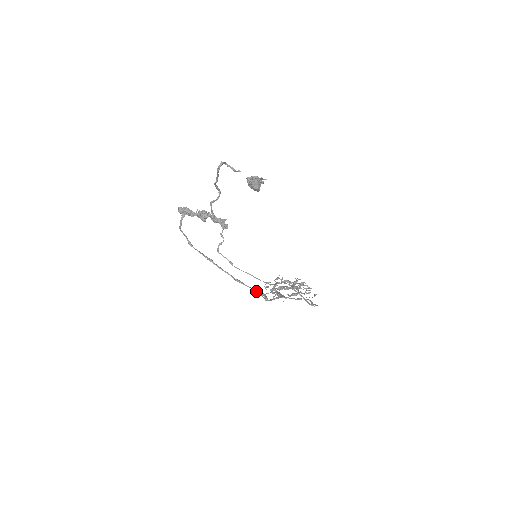
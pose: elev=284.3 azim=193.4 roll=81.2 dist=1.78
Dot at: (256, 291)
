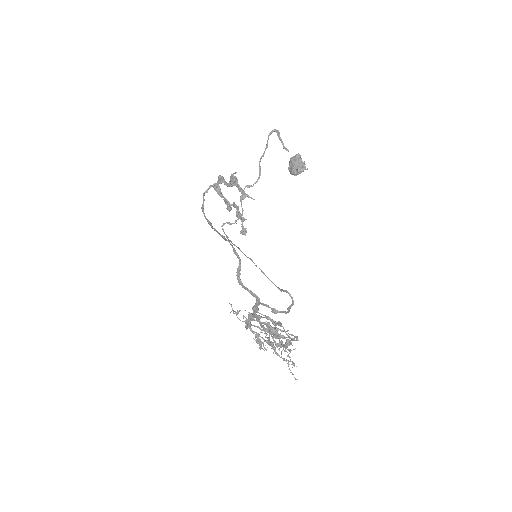
Dot at: (234, 248)
